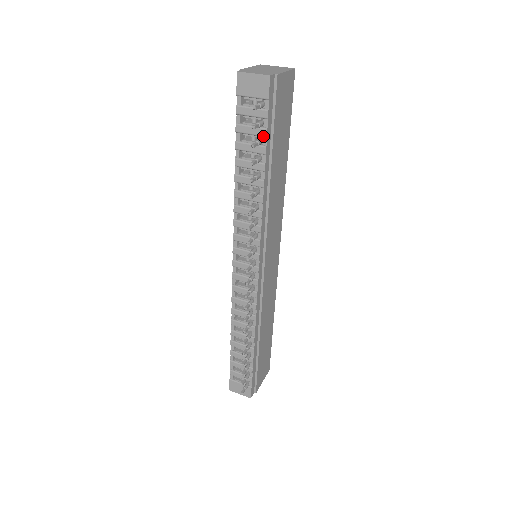
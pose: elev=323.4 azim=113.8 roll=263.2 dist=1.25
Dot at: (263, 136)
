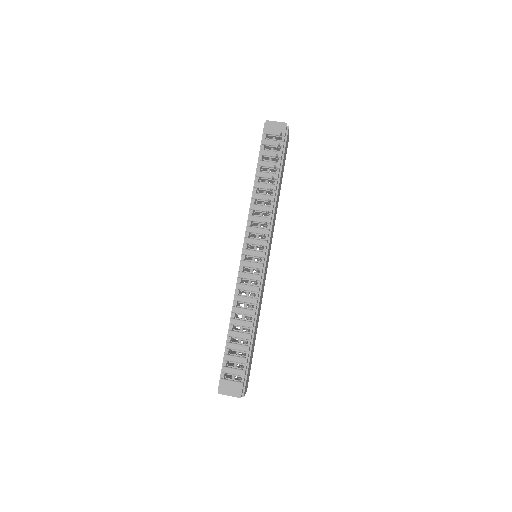
Dot at: (279, 157)
